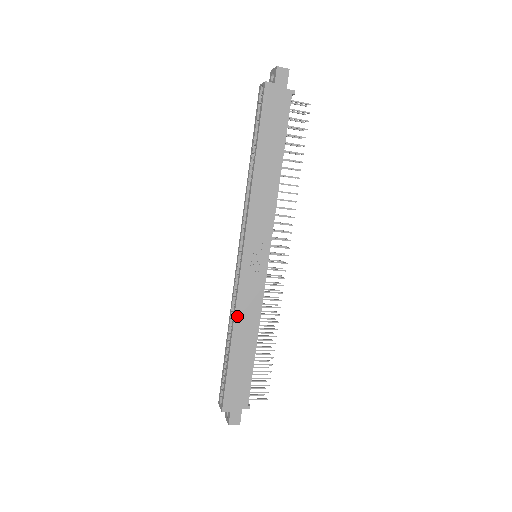
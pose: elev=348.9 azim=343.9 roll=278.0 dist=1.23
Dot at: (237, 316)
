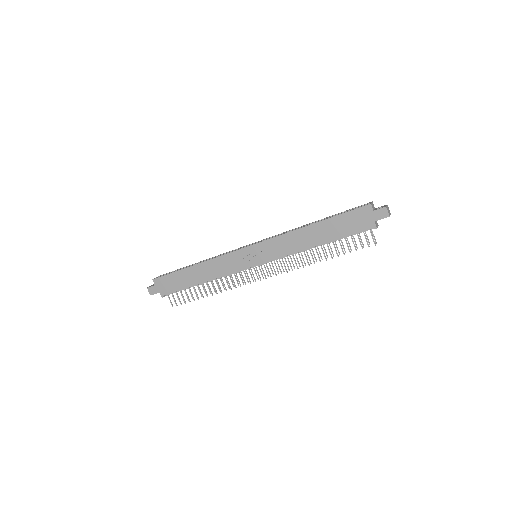
Dot at: (212, 261)
